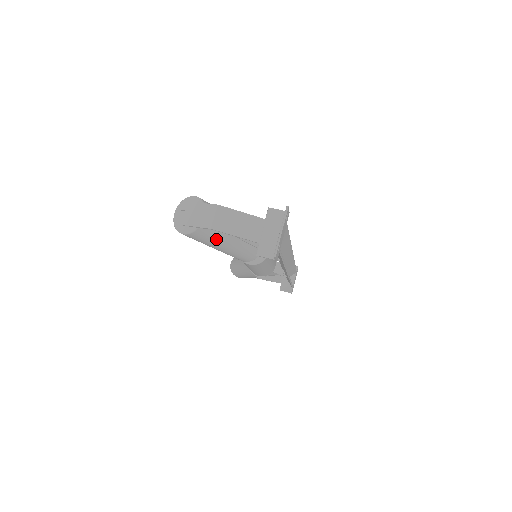
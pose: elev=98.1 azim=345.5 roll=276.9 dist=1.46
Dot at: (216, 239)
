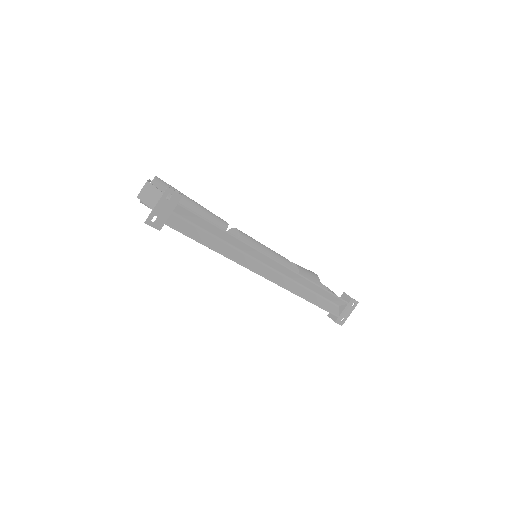
Dot at: occluded
